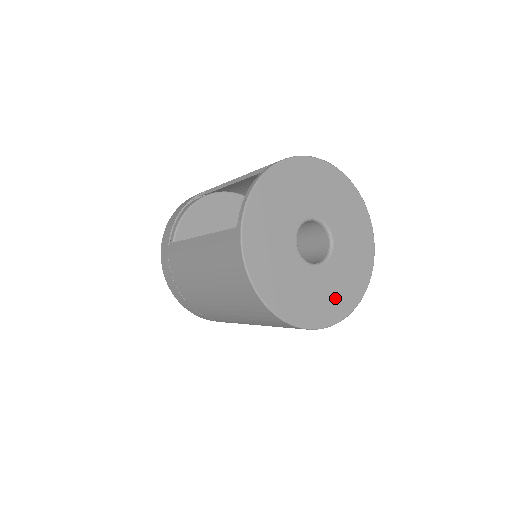
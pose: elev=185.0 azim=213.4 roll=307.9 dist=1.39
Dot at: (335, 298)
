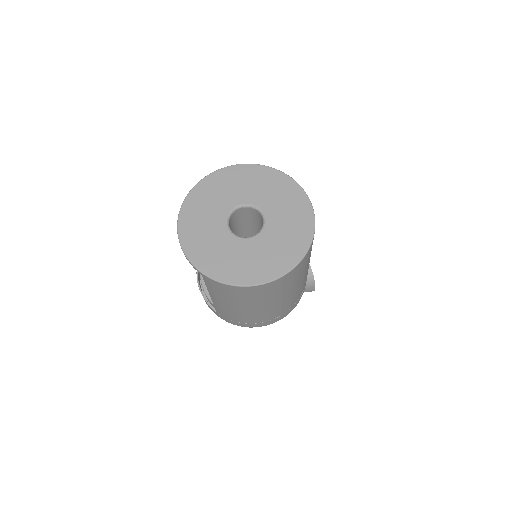
Dot at: (295, 226)
